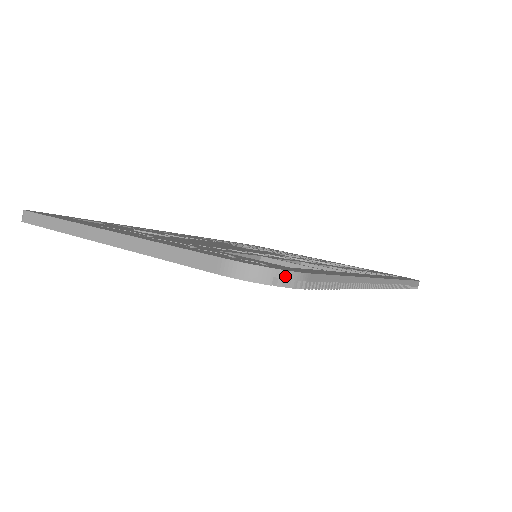
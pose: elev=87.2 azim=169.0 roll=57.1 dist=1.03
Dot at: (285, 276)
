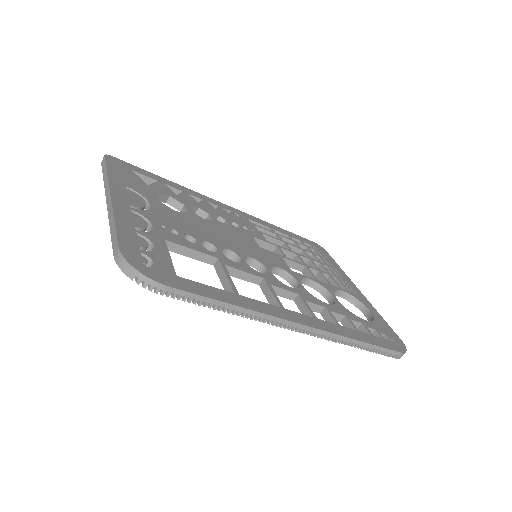
Dot at: (144, 279)
